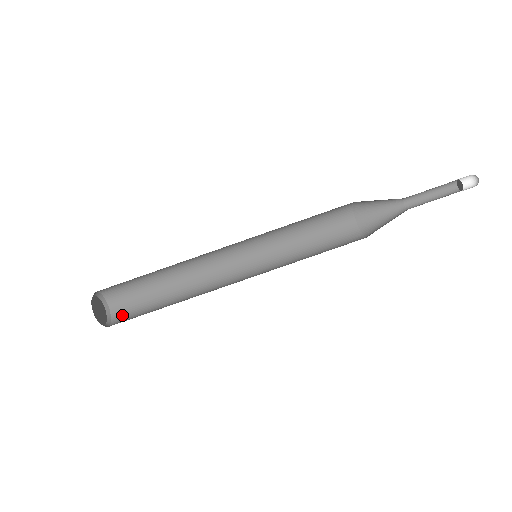
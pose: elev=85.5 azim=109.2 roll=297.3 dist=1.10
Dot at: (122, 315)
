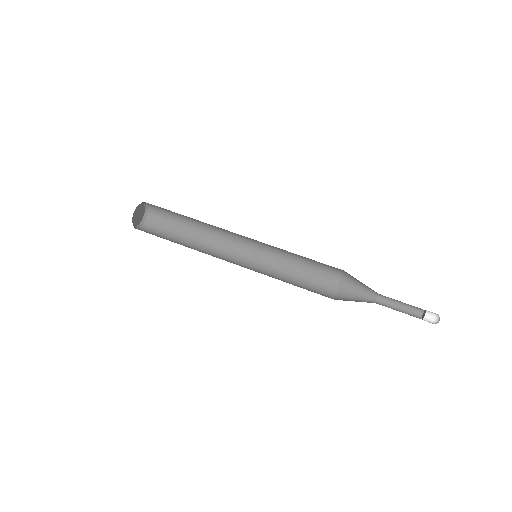
Dot at: (149, 230)
